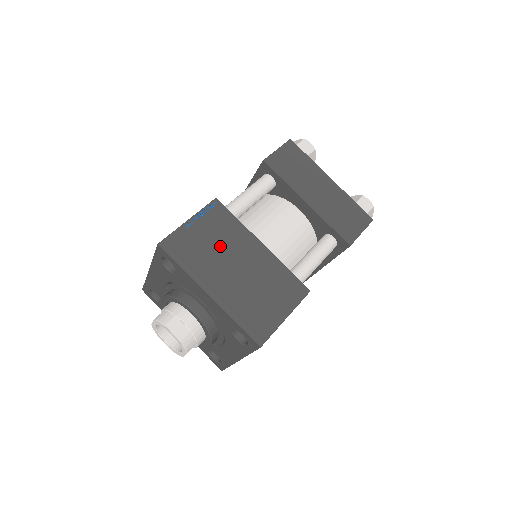
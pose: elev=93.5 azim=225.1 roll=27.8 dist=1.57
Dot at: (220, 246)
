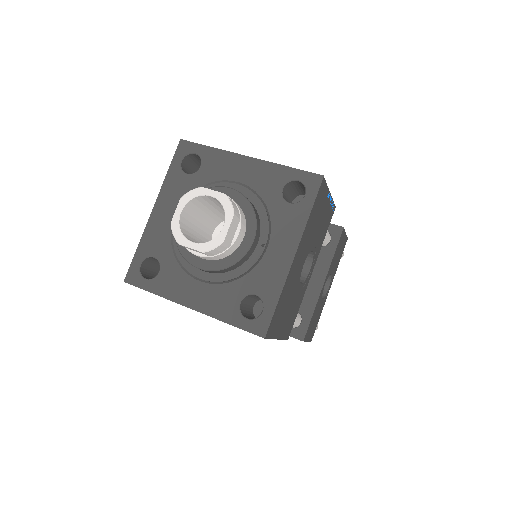
Dot at: occluded
